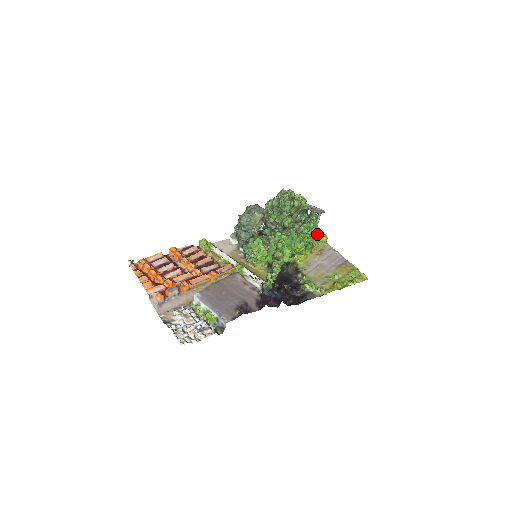
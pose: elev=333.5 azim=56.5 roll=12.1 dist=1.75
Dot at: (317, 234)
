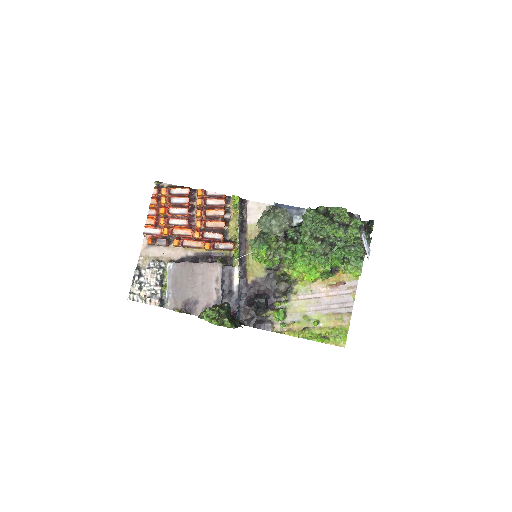
Dot at: (354, 264)
